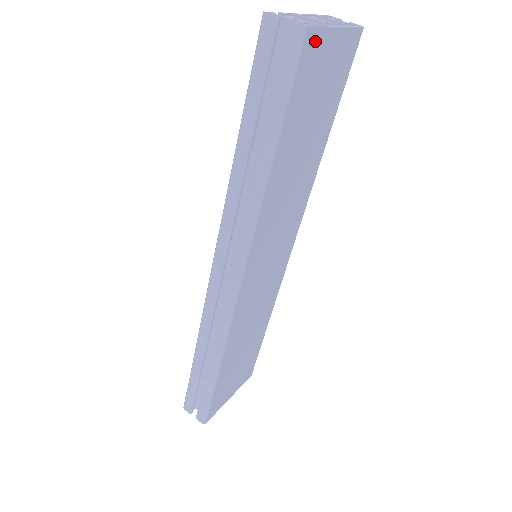
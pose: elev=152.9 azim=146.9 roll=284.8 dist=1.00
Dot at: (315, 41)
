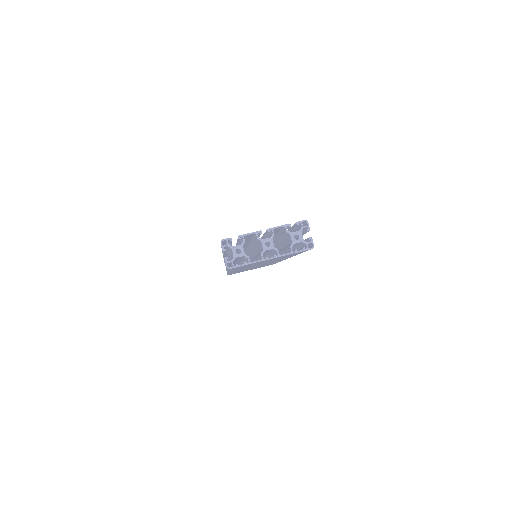
Dot at: occluded
